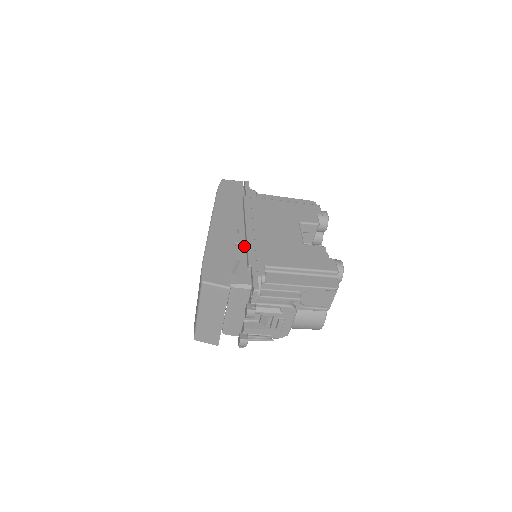
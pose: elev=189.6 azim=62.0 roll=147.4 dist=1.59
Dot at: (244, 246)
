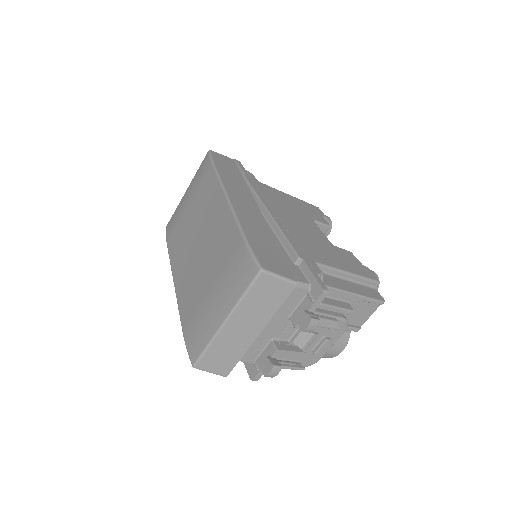
Dot at: (274, 234)
